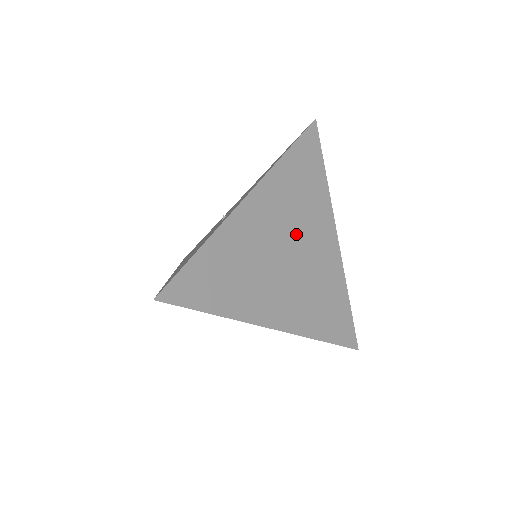
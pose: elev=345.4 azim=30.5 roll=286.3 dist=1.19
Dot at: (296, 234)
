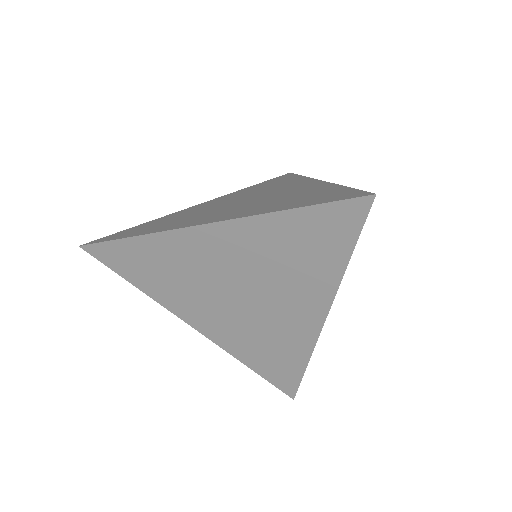
Dot at: (255, 195)
